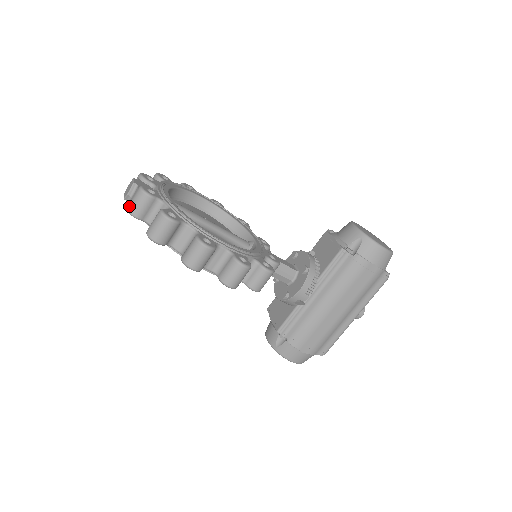
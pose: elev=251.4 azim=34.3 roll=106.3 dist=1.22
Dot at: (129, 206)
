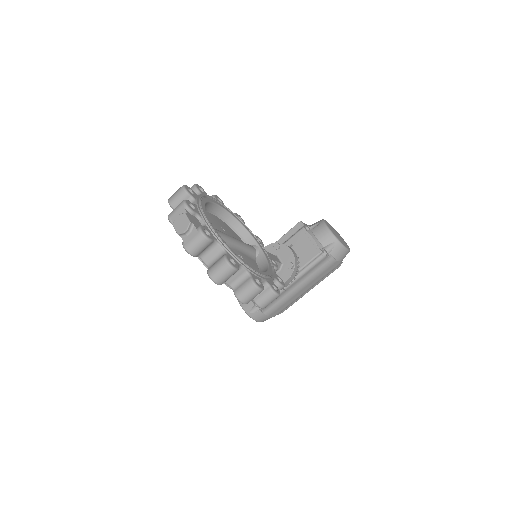
Dot at: (188, 246)
